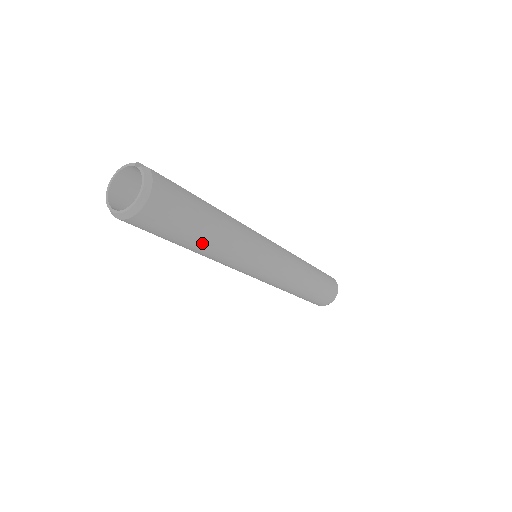
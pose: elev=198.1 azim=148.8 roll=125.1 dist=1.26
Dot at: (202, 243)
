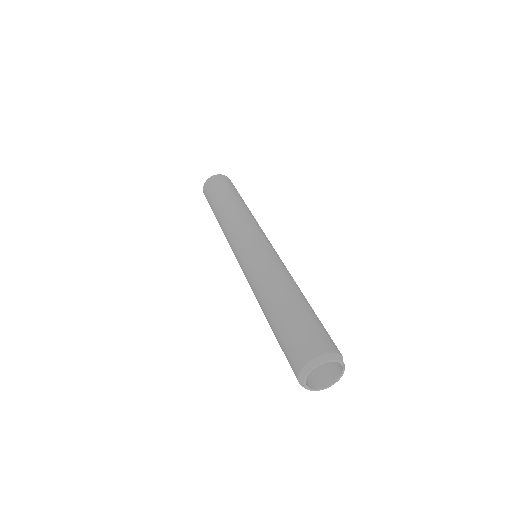
Dot at: occluded
